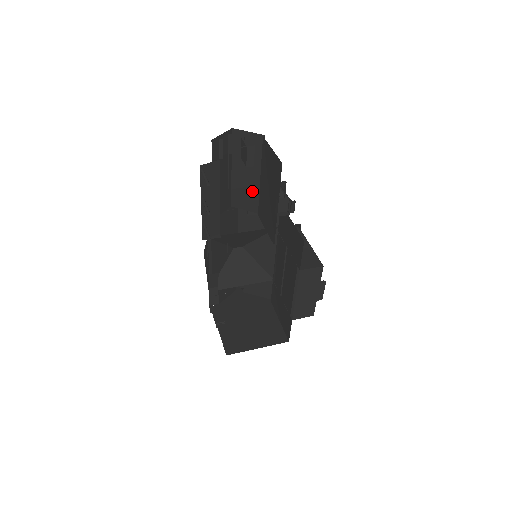
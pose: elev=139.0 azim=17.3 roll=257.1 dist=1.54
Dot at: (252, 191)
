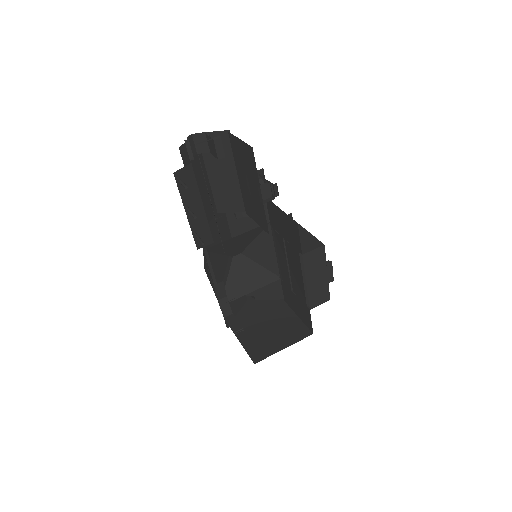
Dot at: (233, 190)
